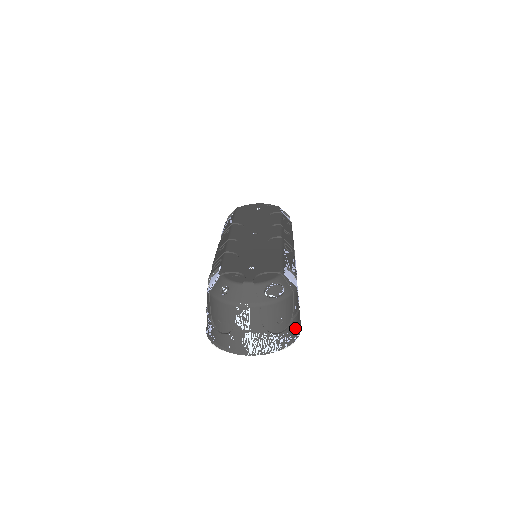
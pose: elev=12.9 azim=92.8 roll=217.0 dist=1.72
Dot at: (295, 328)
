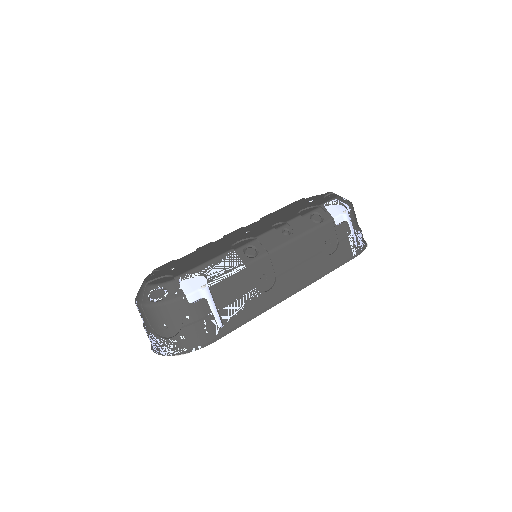
Dot at: (192, 338)
